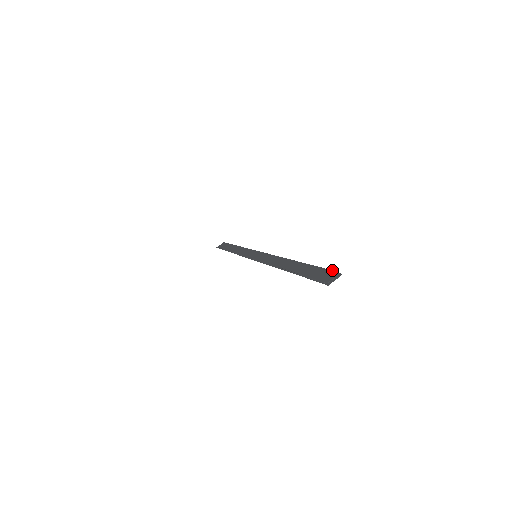
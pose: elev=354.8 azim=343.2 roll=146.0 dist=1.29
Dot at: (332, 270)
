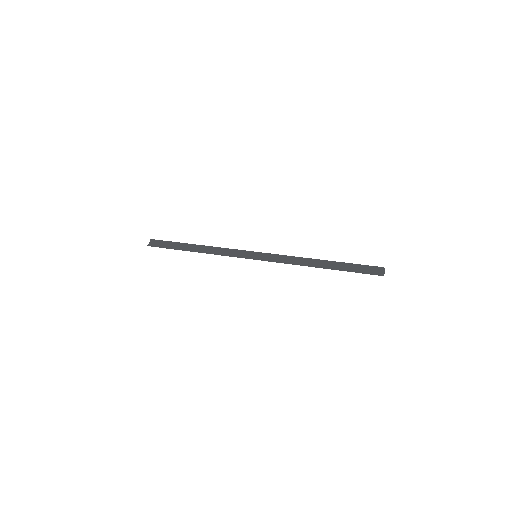
Dot at: (376, 266)
